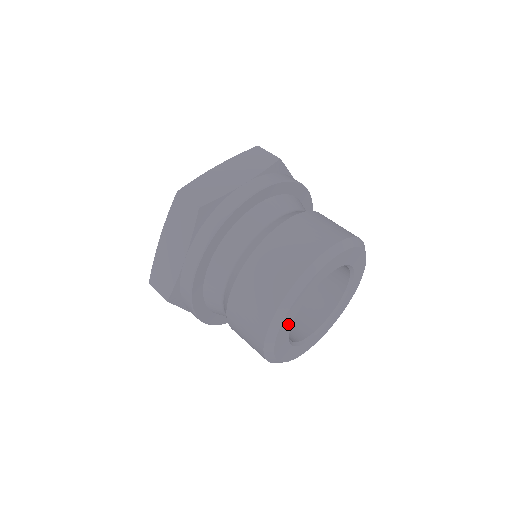
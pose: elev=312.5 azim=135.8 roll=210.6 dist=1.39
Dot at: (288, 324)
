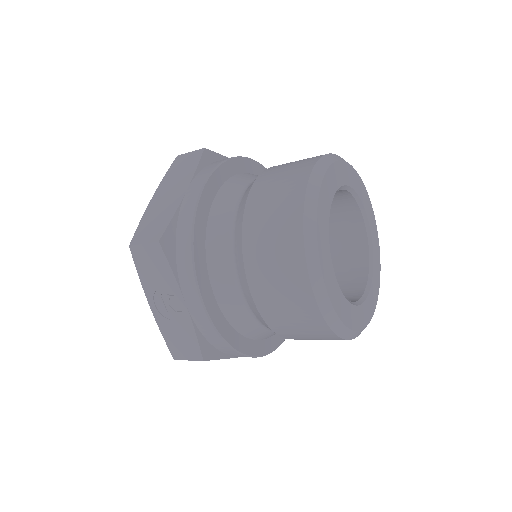
Dot at: (326, 204)
